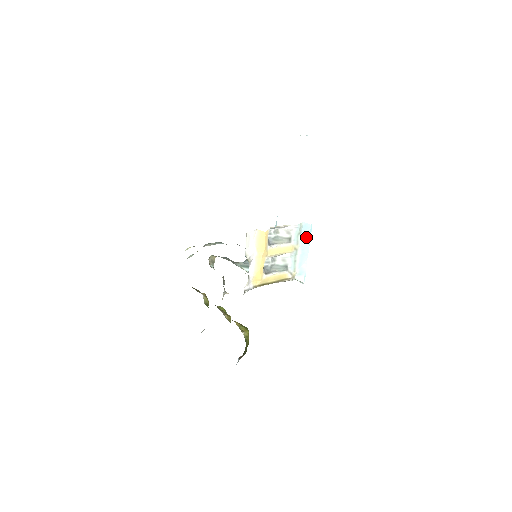
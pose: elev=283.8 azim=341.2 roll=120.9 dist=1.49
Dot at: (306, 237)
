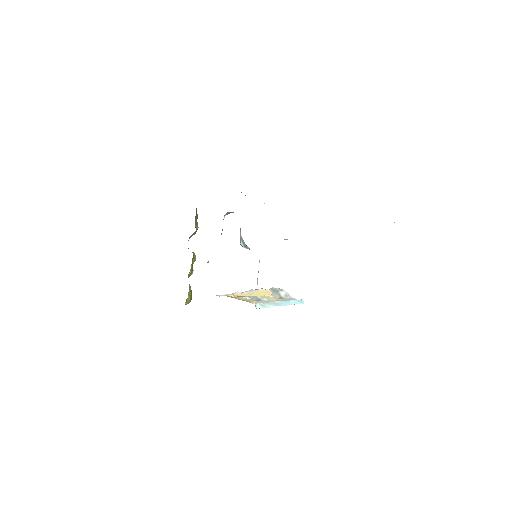
Dot at: (293, 302)
